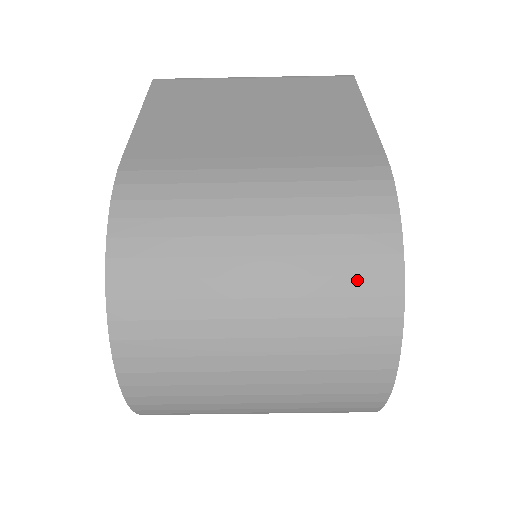
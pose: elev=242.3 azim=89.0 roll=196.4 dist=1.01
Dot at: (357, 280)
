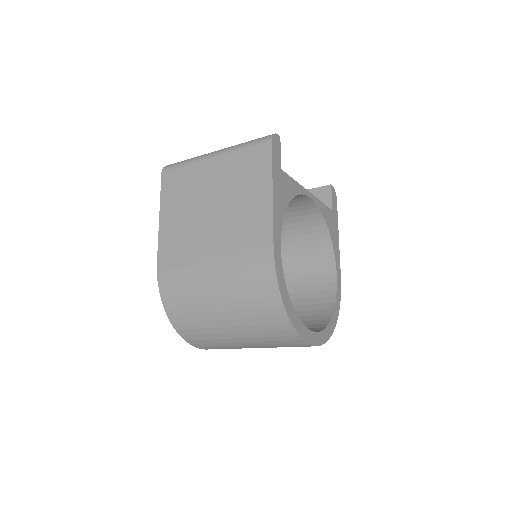
Dot at: (267, 318)
